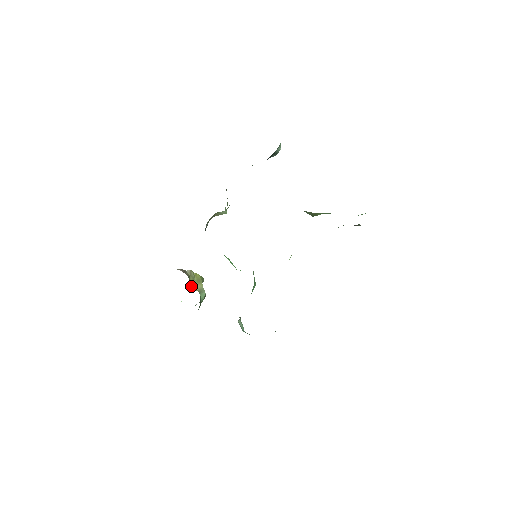
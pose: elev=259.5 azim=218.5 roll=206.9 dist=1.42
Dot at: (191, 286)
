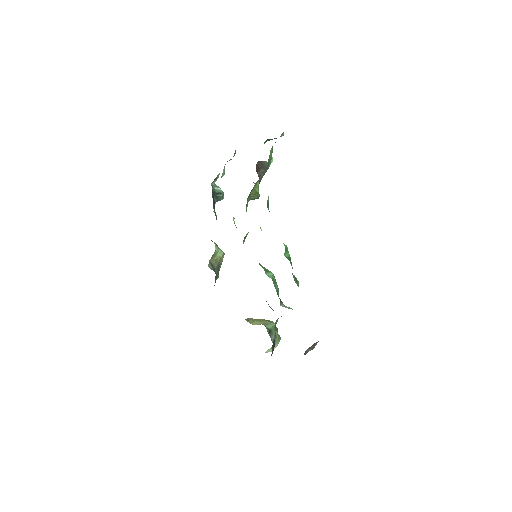
Dot at: (252, 324)
